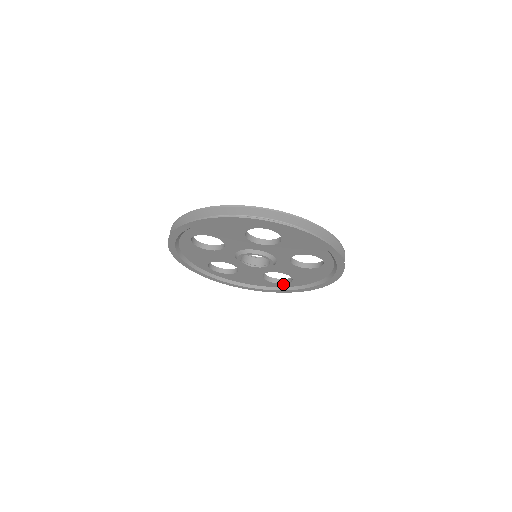
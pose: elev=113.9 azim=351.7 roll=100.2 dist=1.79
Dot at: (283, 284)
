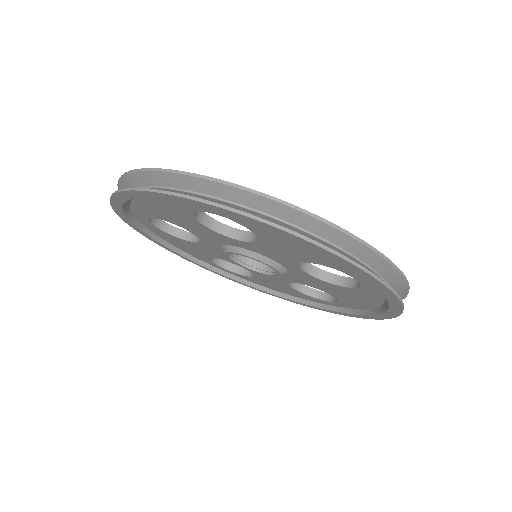
Dot at: (224, 268)
